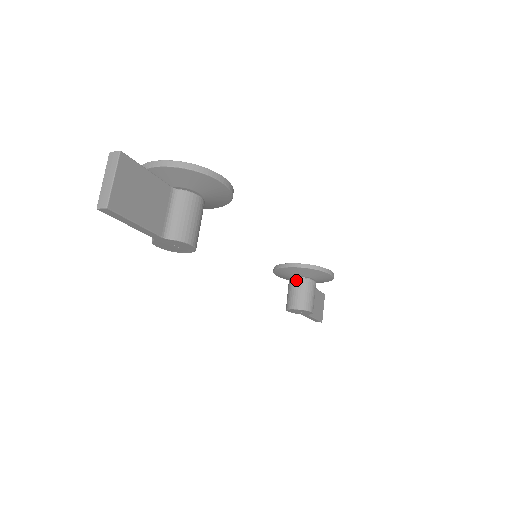
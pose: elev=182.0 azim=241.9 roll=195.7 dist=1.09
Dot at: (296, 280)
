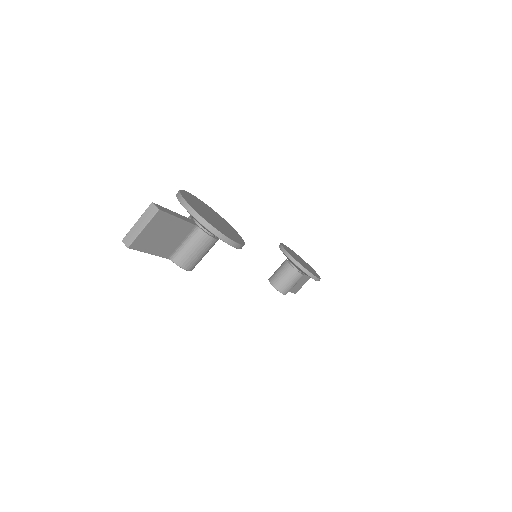
Dot at: (289, 266)
